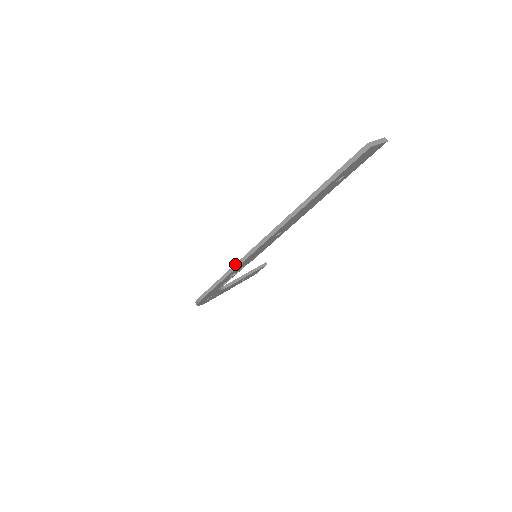
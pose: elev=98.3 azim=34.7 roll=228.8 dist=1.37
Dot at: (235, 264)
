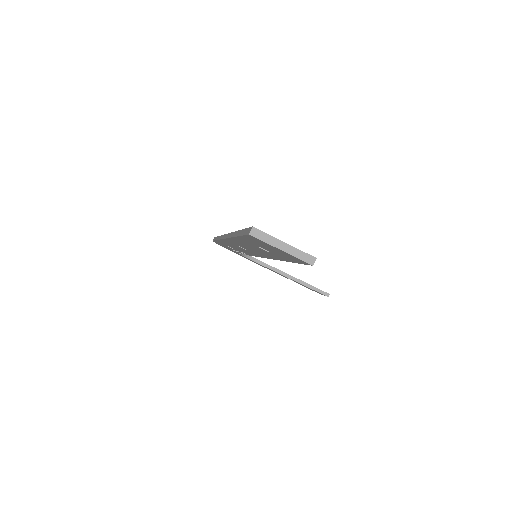
Dot at: occluded
